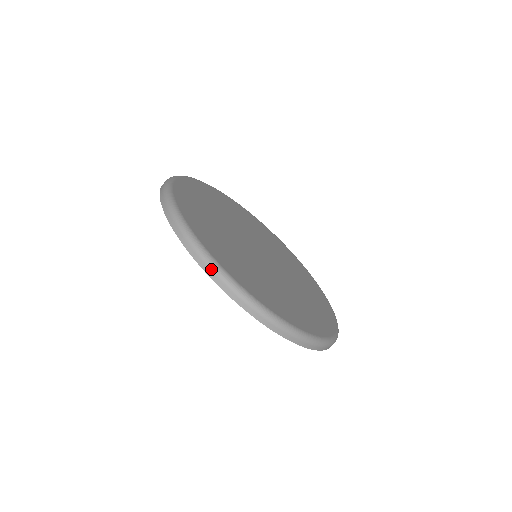
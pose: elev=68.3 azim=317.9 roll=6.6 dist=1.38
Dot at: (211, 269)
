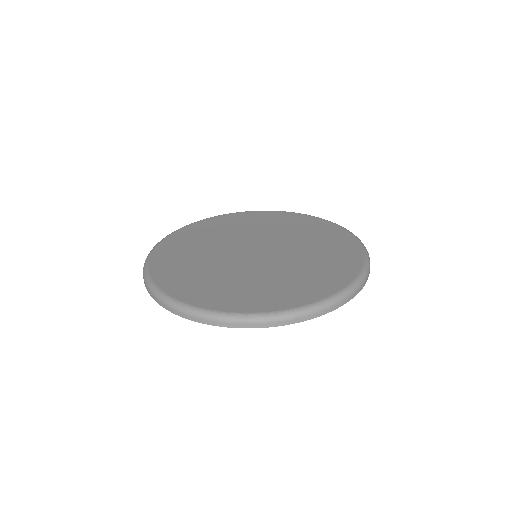
Dot at: (230, 323)
